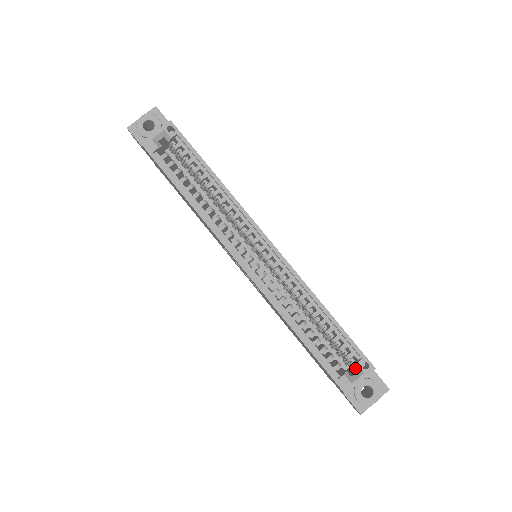
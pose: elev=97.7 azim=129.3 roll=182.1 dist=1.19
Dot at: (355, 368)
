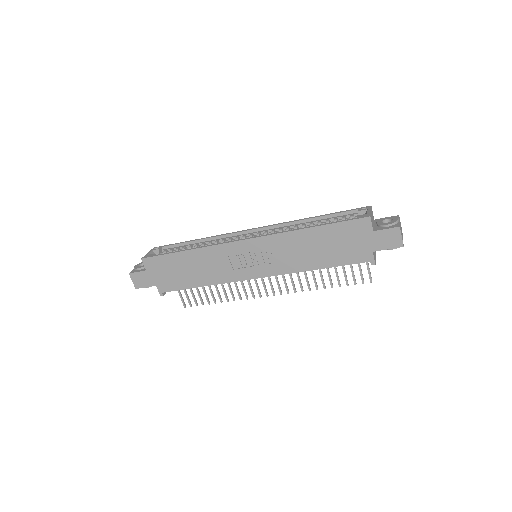
Dot at: (361, 214)
